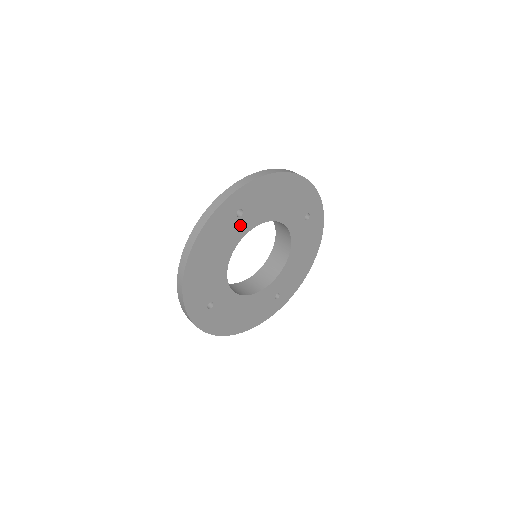
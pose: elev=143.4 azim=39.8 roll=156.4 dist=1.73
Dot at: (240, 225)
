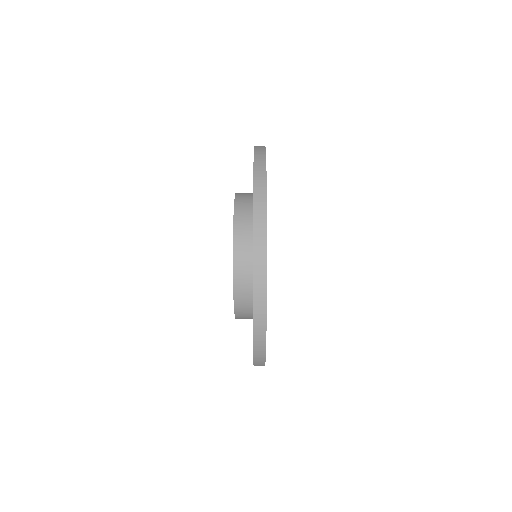
Dot at: occluded
